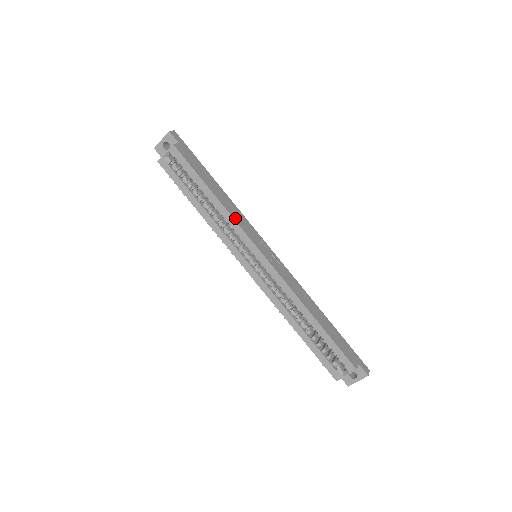
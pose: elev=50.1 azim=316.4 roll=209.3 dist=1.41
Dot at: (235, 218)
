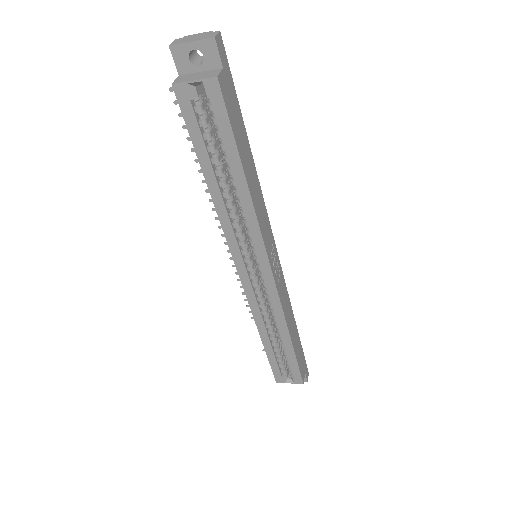
Dot at: (259, 218)
